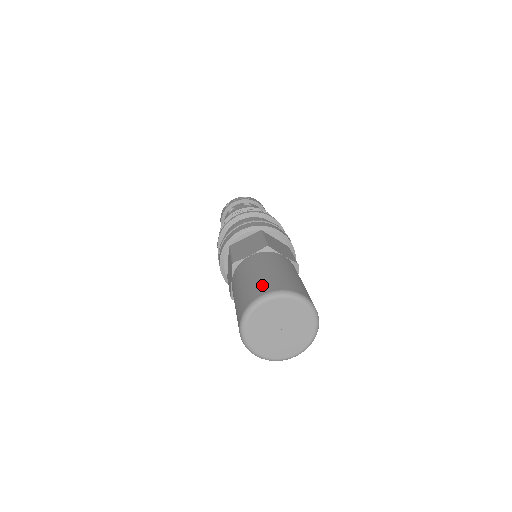
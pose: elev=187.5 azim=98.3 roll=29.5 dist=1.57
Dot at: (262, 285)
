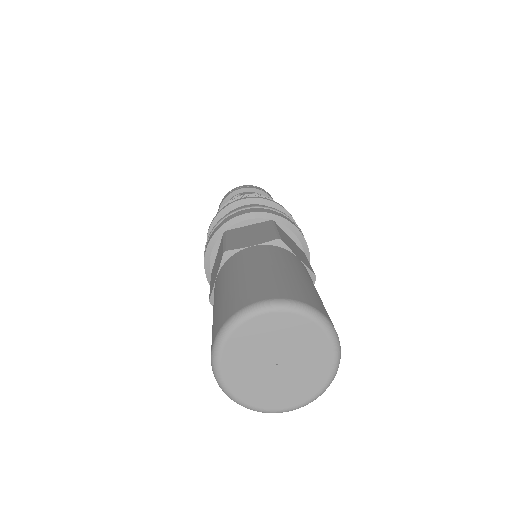
Dot at: (264, 286)
